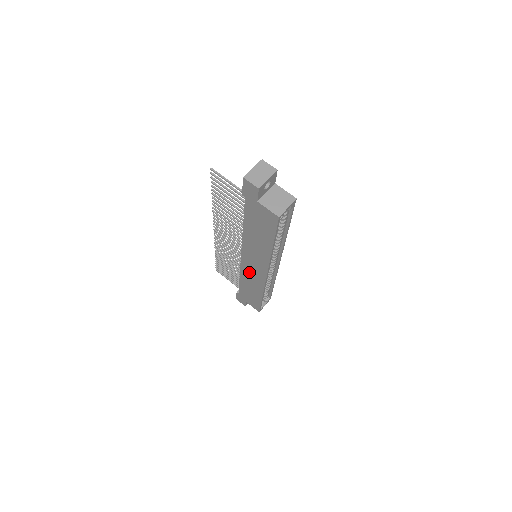
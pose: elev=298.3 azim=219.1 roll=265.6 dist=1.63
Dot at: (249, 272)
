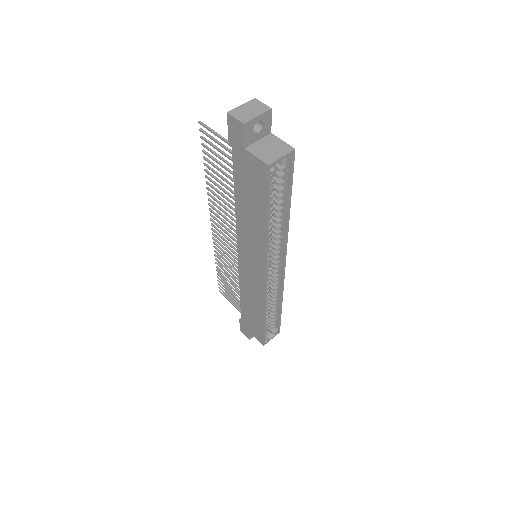
Dot at: (248, 279)
